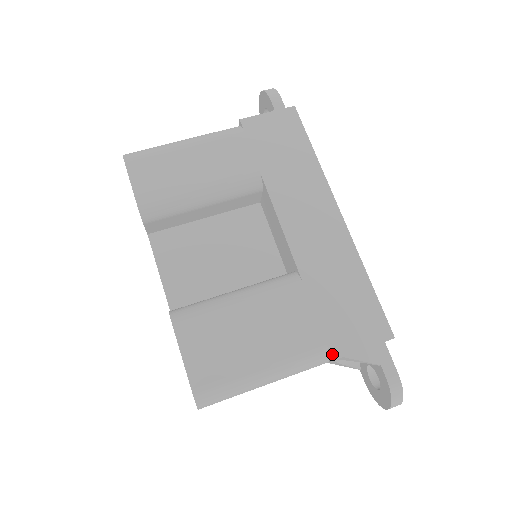
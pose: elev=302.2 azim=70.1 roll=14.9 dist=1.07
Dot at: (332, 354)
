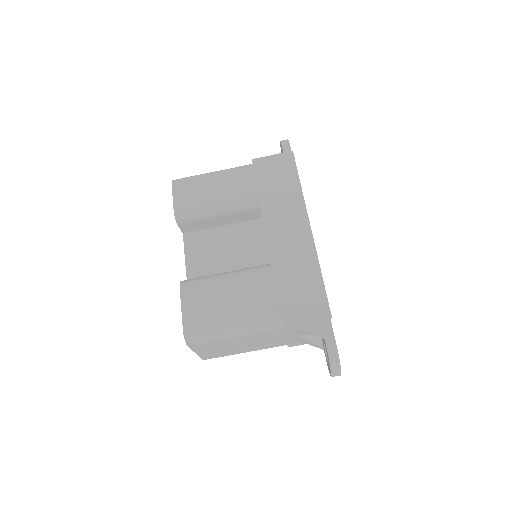
Dot at: (282, 320)
